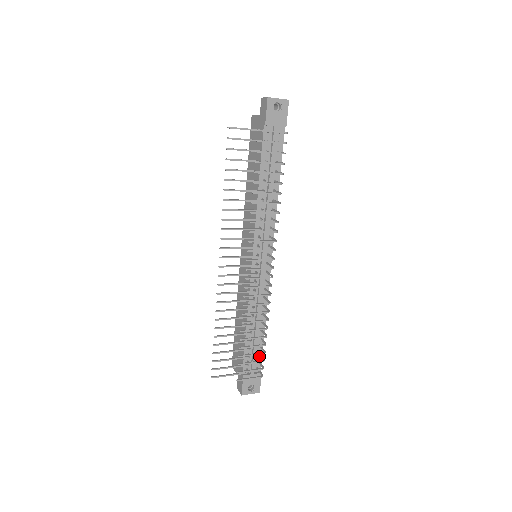
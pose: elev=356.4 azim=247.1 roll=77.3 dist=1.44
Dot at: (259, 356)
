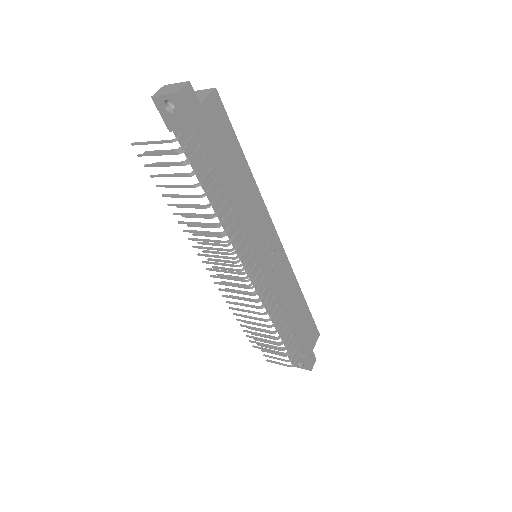
Dot at: (298, 343)
